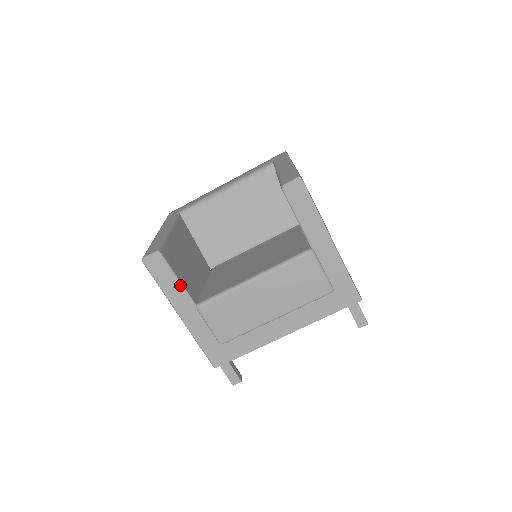
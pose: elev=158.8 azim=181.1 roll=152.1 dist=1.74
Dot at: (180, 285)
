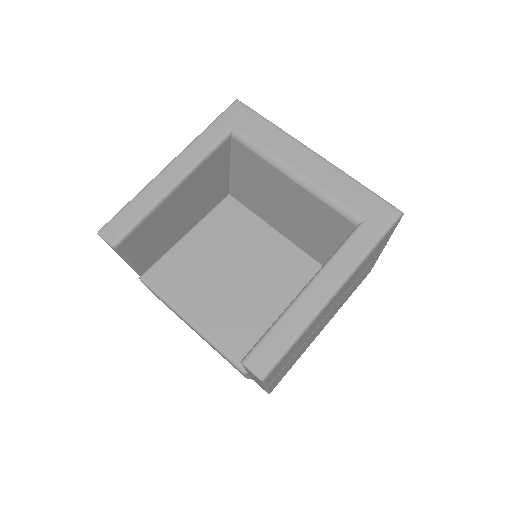
Dot at: occluded
